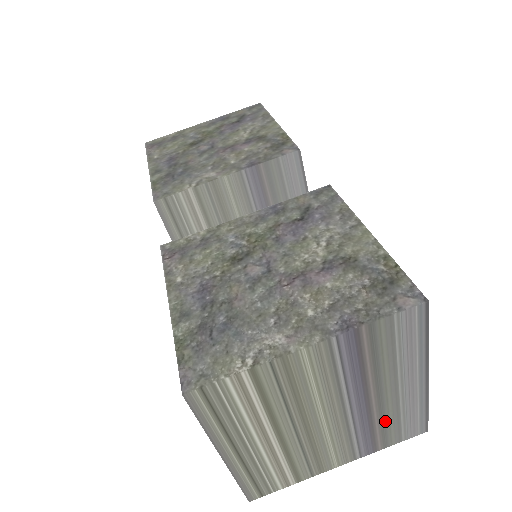
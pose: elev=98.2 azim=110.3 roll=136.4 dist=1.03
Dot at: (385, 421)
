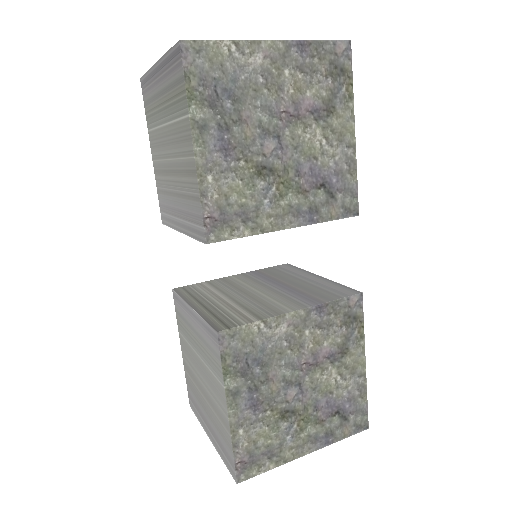
Dot at: occluded
